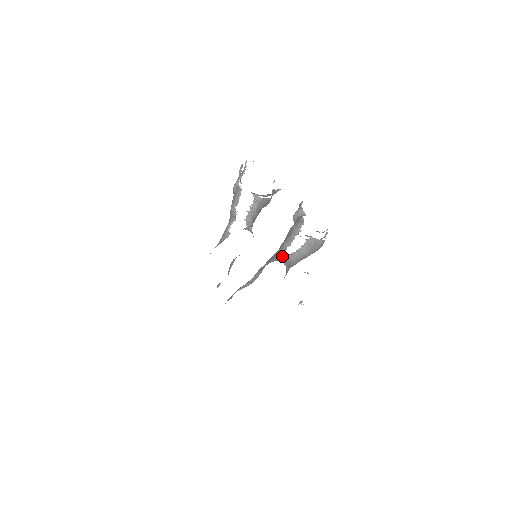
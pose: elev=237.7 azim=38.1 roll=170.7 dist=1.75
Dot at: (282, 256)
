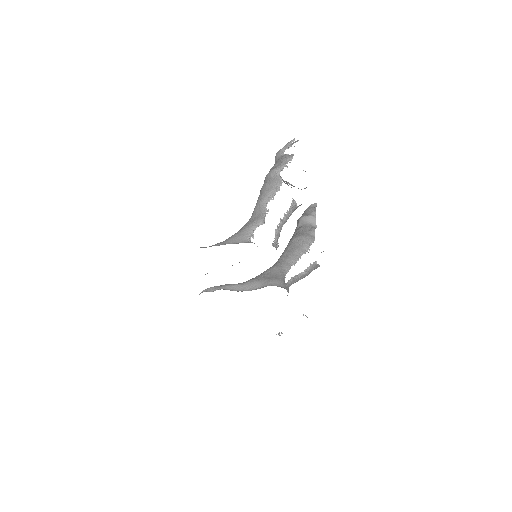
Dot at: (285, 277)
